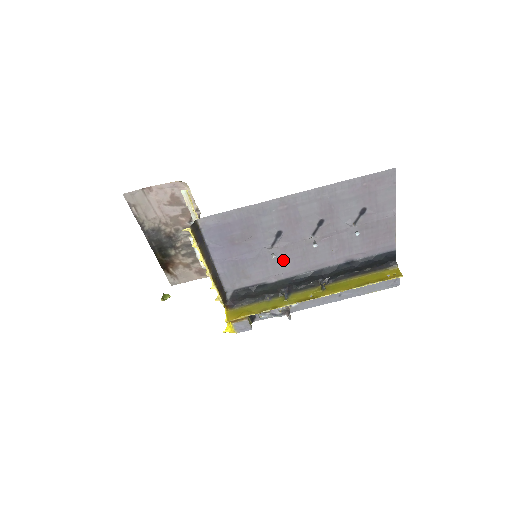
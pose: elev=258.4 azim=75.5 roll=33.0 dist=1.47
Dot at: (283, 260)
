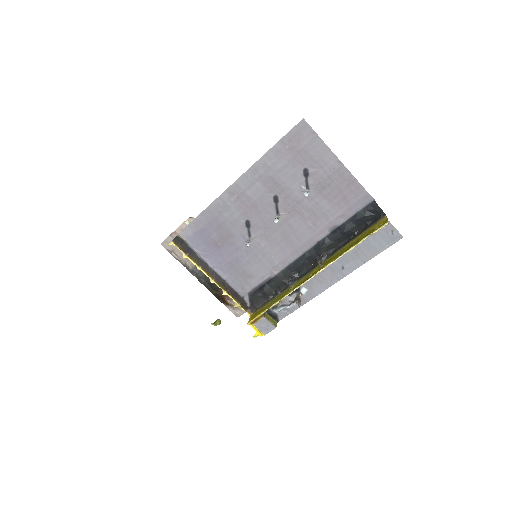
Dot at: (270, 249)
